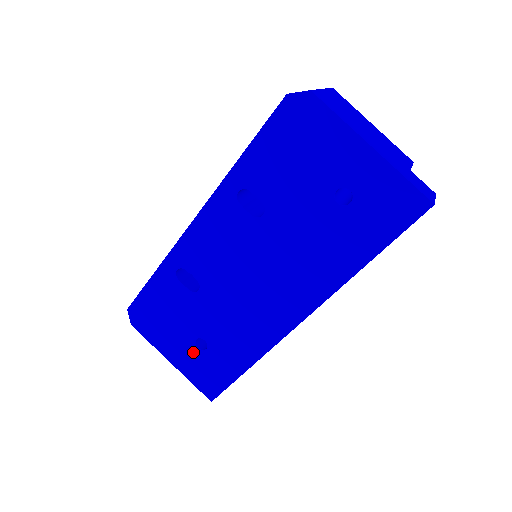
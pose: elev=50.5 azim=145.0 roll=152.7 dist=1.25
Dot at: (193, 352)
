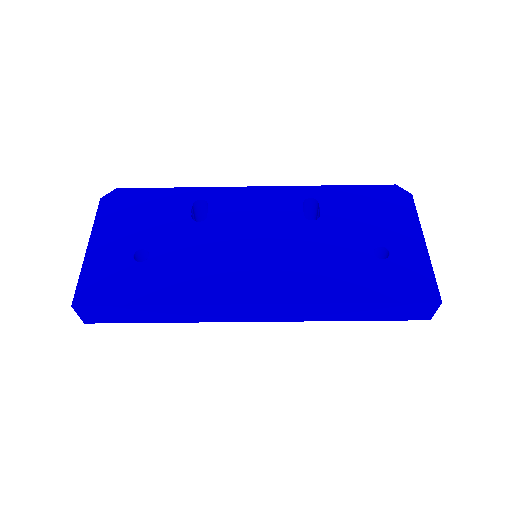
Dot at: (124, 255)
